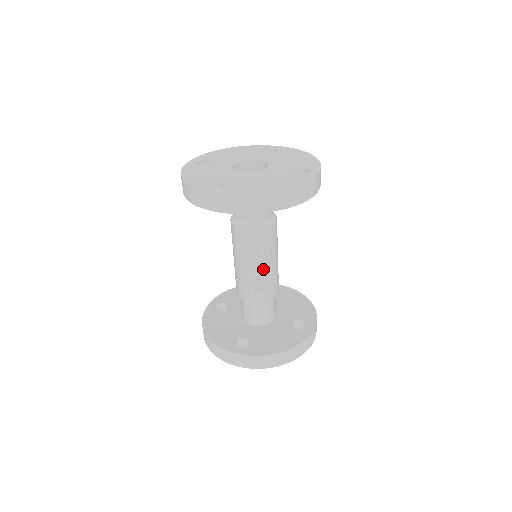
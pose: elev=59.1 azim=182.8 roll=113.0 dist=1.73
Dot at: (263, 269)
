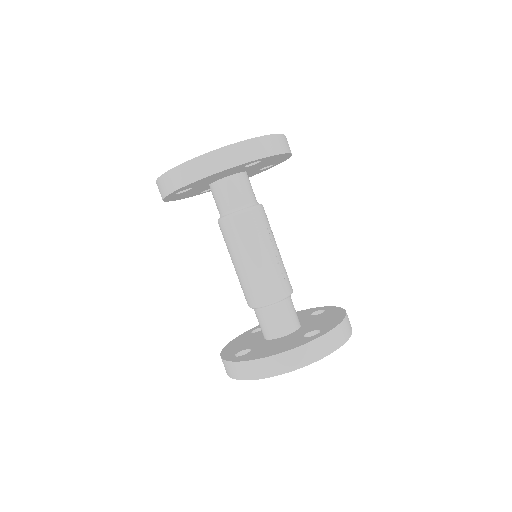
Dot at: (278, 252)
